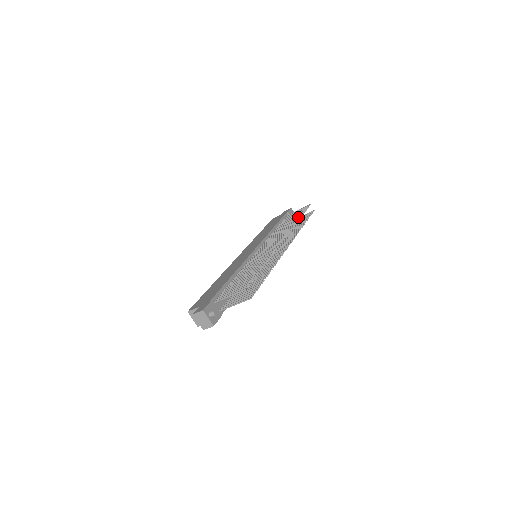
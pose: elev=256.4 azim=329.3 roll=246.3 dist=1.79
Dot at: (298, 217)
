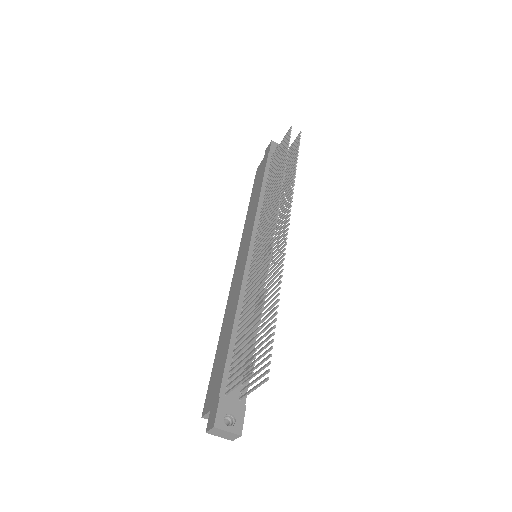
Dot at: (282, 163)
